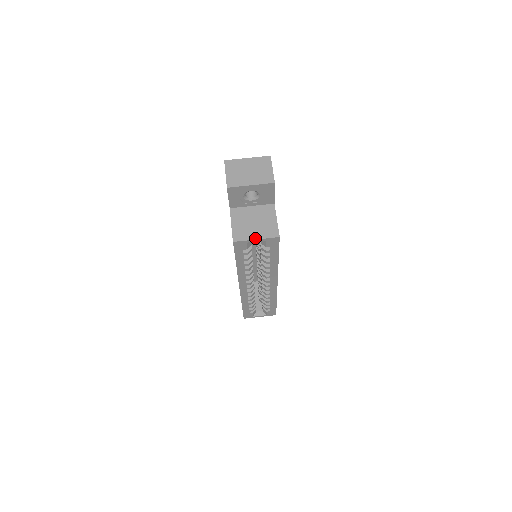
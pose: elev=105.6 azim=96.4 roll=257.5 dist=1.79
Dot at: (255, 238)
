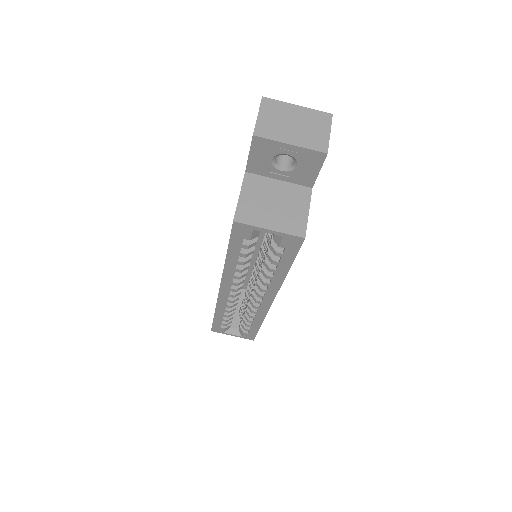
Dot at: (268, 227)
